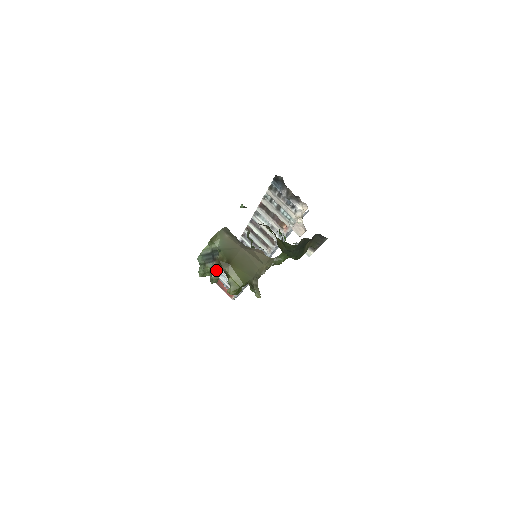
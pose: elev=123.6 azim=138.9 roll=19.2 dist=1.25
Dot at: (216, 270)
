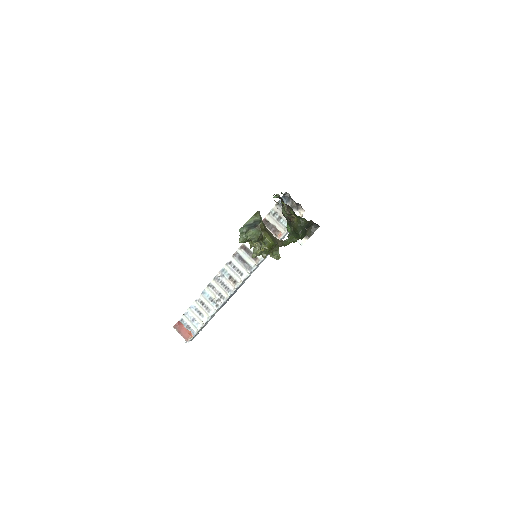
Dot at: (257, 232)
